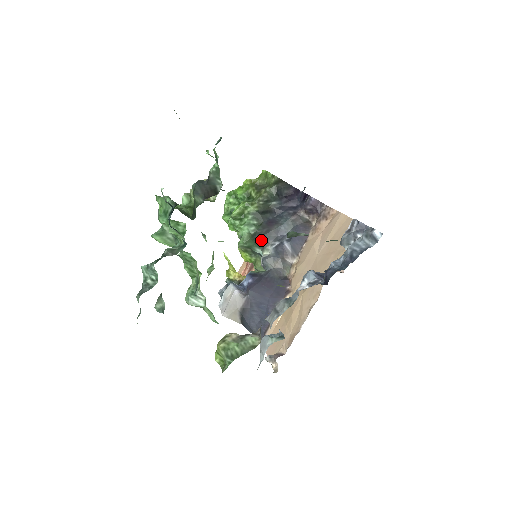
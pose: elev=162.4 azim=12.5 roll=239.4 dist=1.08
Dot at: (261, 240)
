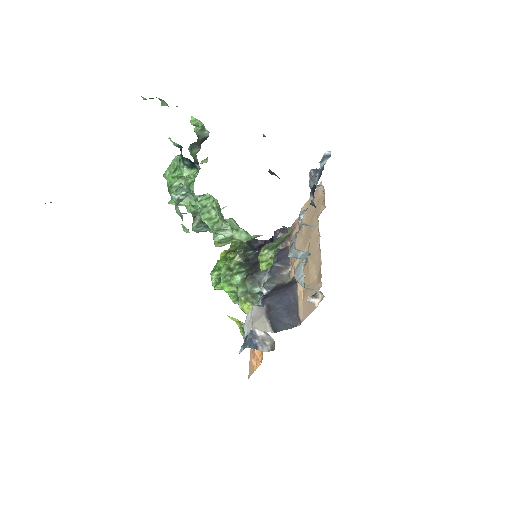
Dot at: (255, 277)
